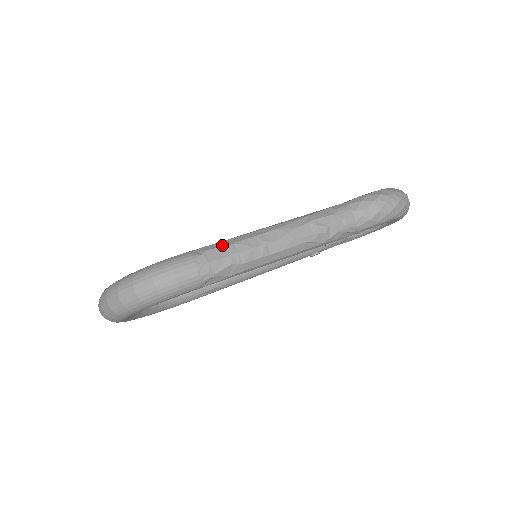
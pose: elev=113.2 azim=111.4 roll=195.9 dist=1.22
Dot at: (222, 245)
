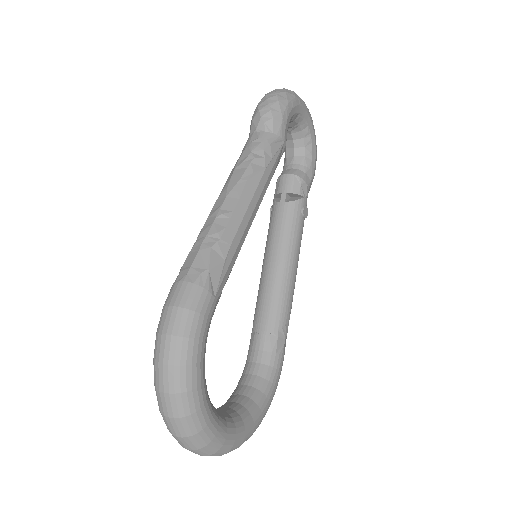
Dot at: (190, 252)
